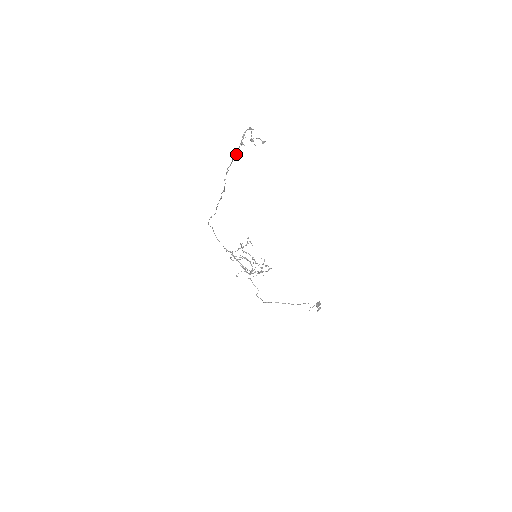
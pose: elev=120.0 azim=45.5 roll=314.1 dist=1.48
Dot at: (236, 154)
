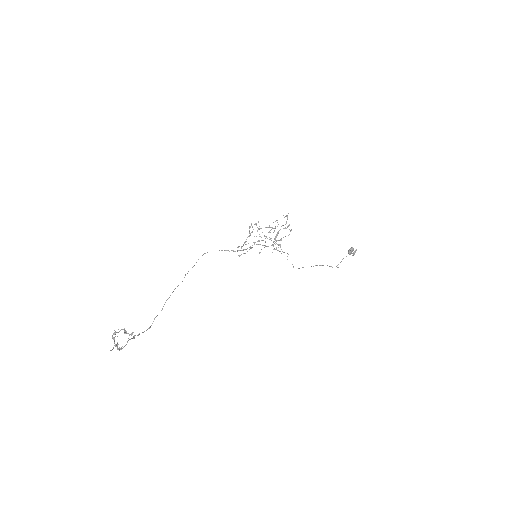
Dot at: (120, 349)
